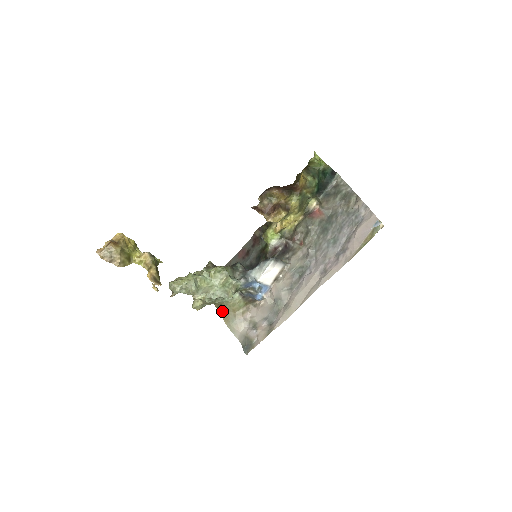
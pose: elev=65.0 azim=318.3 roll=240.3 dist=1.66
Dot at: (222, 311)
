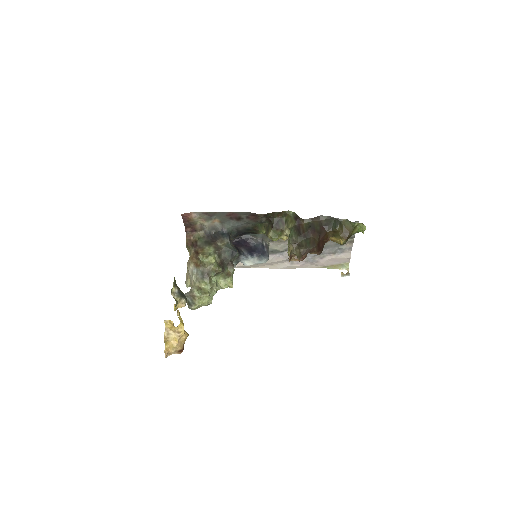
Dot at: occluded
